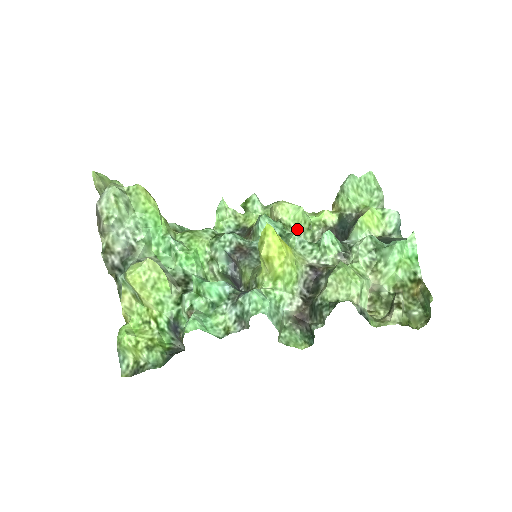
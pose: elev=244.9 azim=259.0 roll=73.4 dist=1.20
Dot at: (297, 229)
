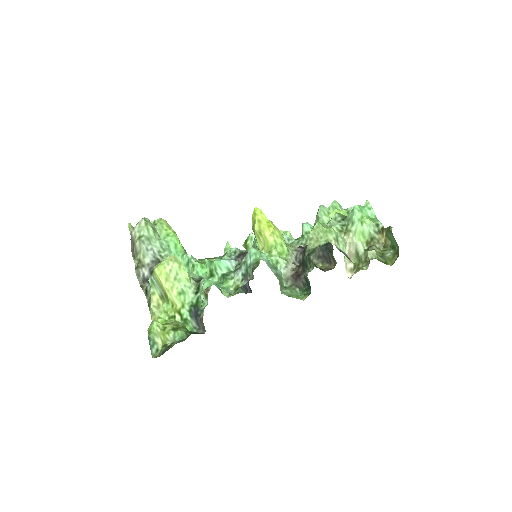
Dot at: occluded
